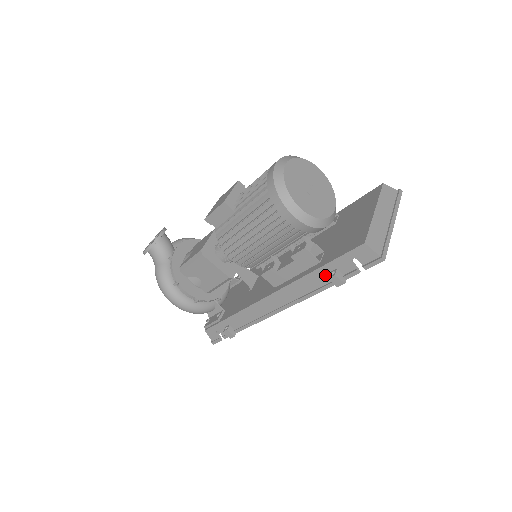
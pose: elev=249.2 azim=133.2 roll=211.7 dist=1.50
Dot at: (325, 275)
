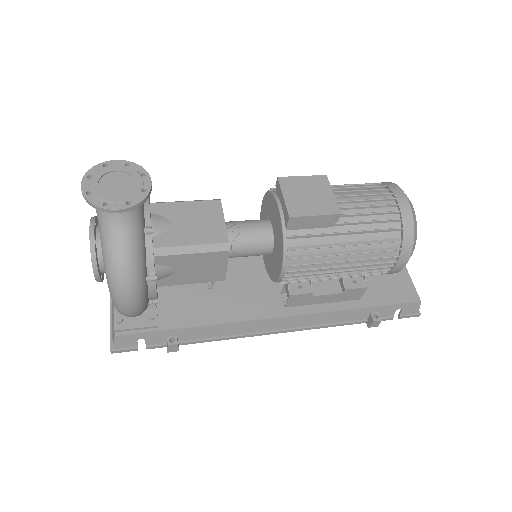
Dot at: (362, 314)
